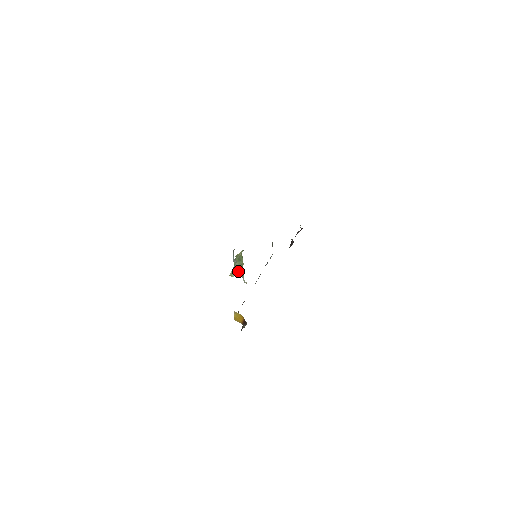
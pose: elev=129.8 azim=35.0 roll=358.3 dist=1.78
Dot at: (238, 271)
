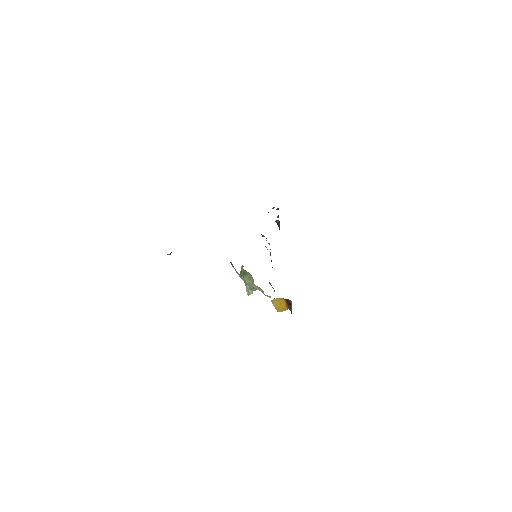
Dot at: (252, 287)
